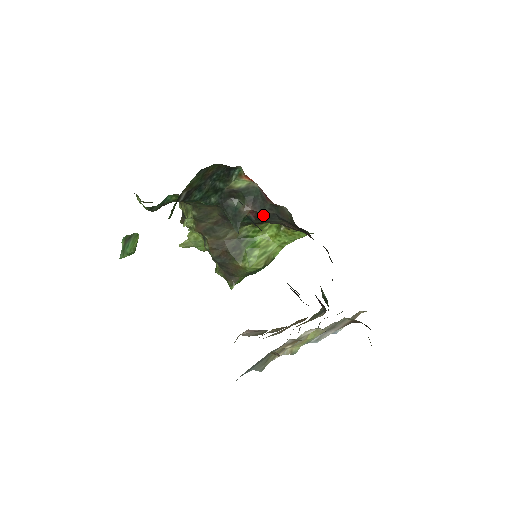
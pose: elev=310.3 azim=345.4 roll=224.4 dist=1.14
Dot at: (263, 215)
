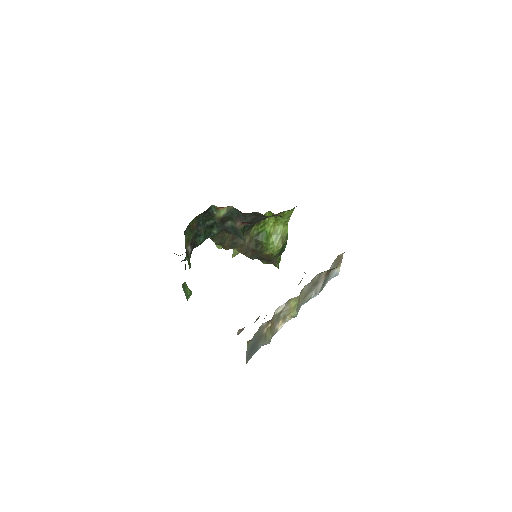
Dot at: (250, 221)
